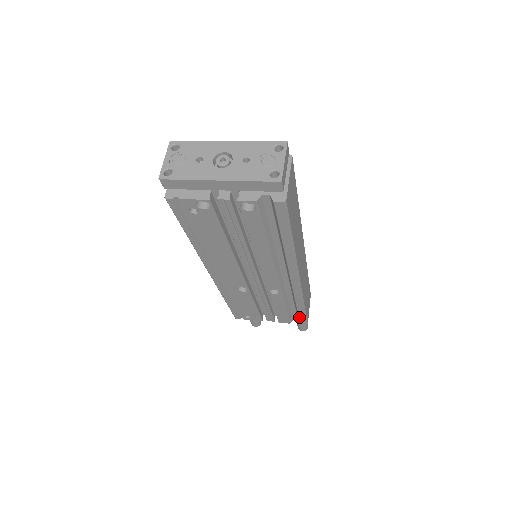
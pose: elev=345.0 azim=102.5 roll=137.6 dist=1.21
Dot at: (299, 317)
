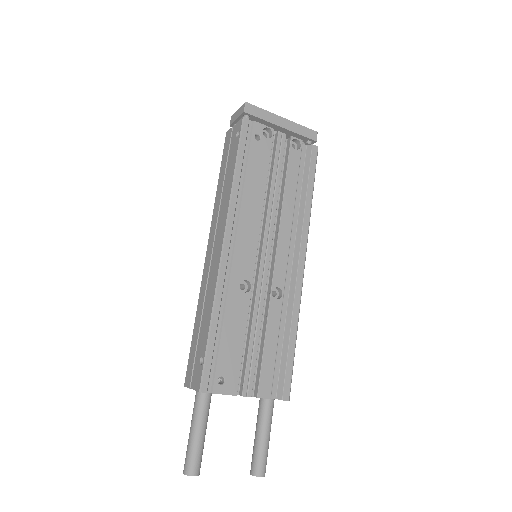
Dot at: (286, 372)
